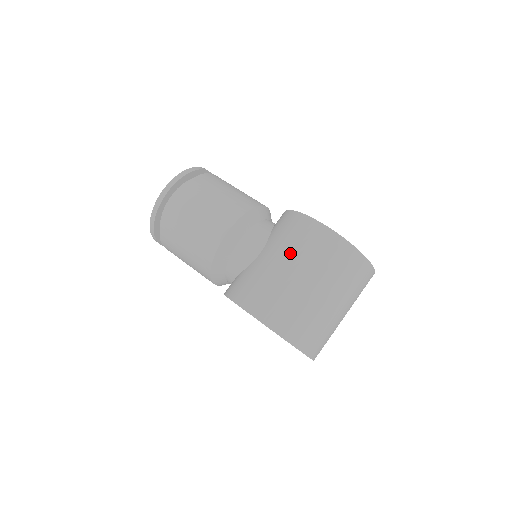
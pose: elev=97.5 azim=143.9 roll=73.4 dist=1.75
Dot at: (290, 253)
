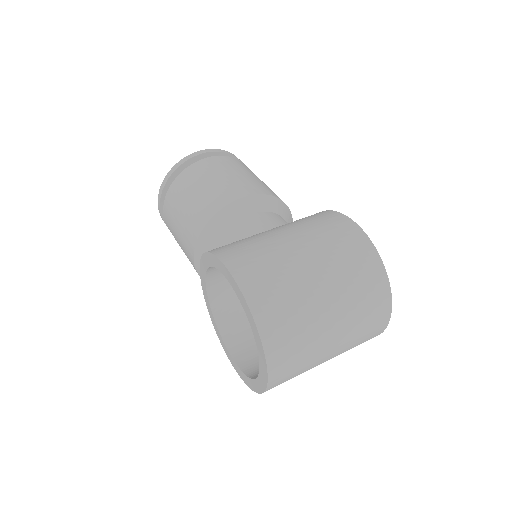
Dot at: (303, 231)
